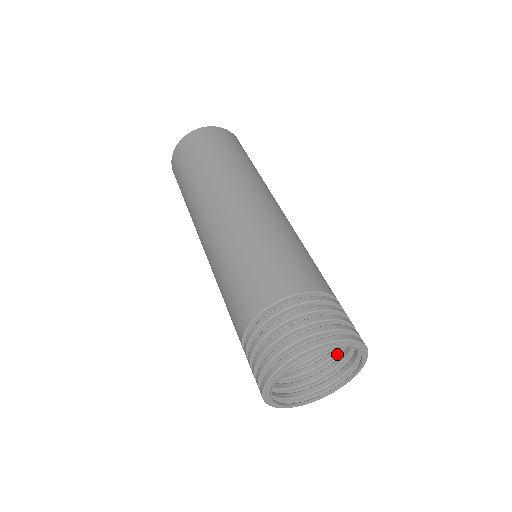
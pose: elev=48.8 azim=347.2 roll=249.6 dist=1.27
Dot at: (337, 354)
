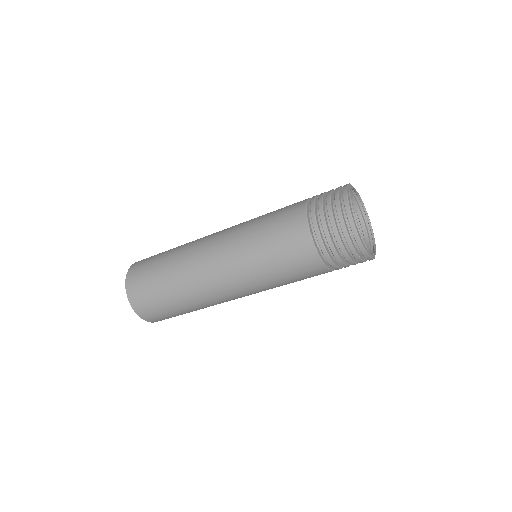
Dot at: occluded
